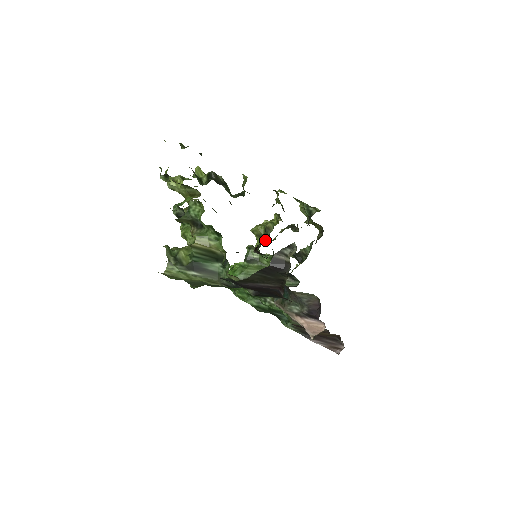
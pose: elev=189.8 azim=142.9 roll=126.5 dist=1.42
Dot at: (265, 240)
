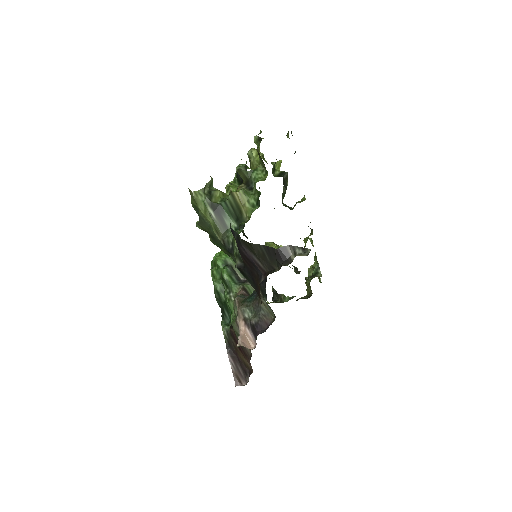
Dot at: occluded
